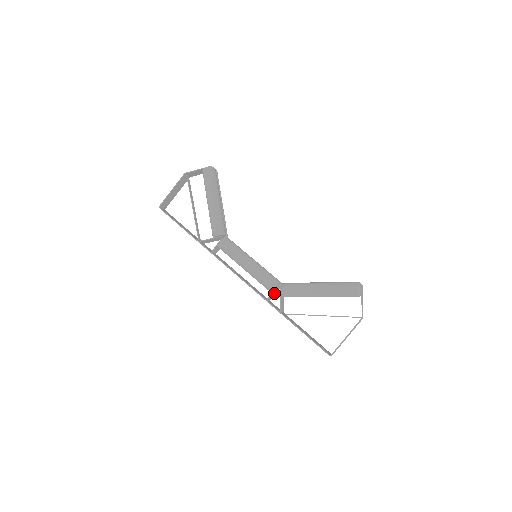
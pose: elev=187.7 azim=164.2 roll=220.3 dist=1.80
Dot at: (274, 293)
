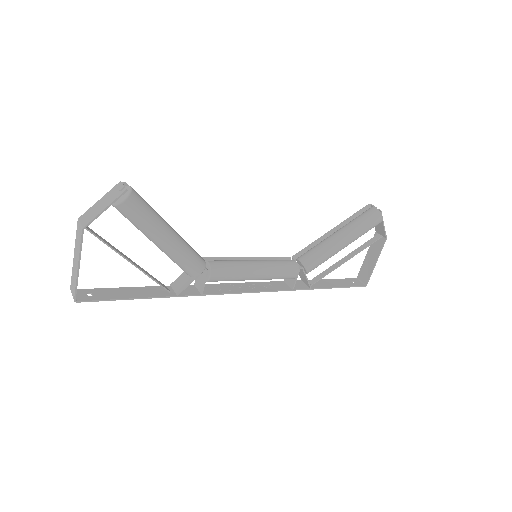
Dot at: occluded
